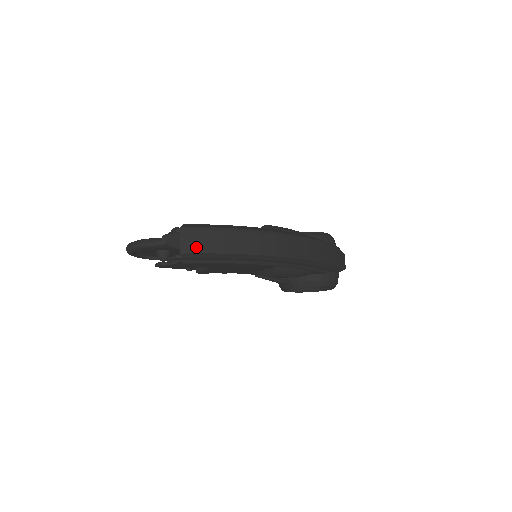
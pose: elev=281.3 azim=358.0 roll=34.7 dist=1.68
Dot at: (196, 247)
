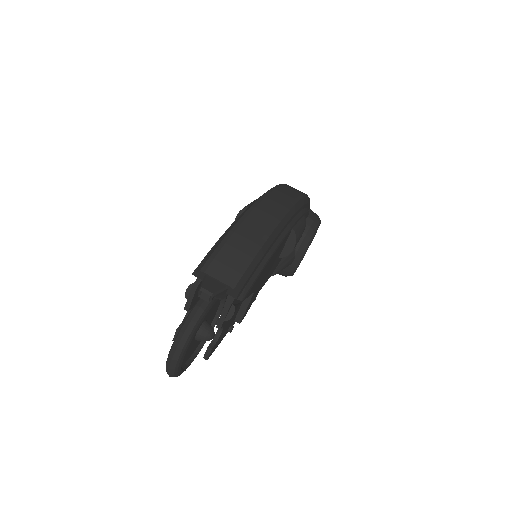
Dot at: (237, 268)
